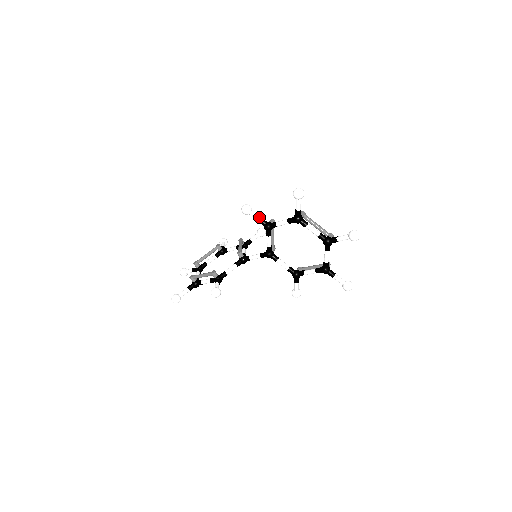
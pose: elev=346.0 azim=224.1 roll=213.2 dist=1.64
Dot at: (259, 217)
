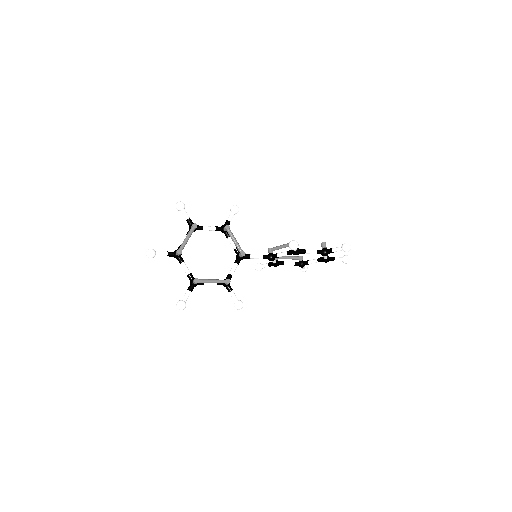
Dot at: (297, 248)
